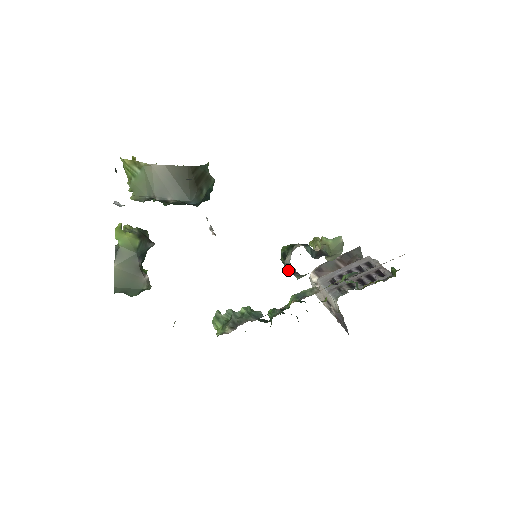
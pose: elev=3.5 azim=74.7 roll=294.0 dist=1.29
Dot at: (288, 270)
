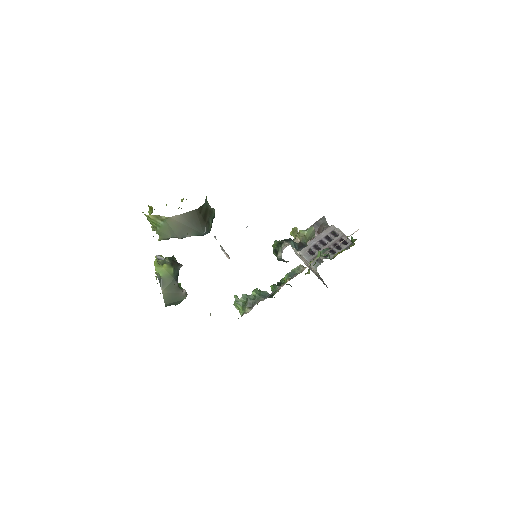
Dot at: (280, 260)
